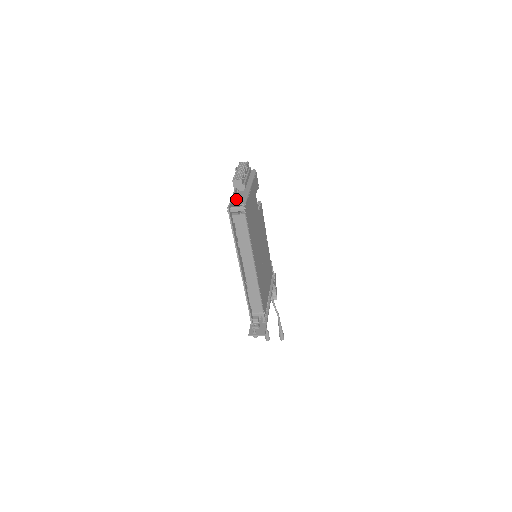
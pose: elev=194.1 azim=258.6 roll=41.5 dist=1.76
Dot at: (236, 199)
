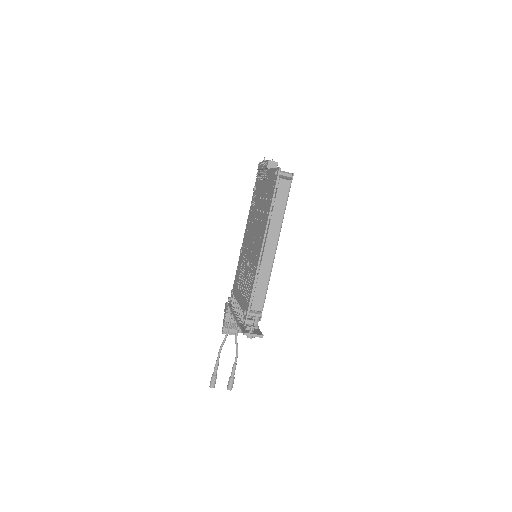
Dot at: occluded
